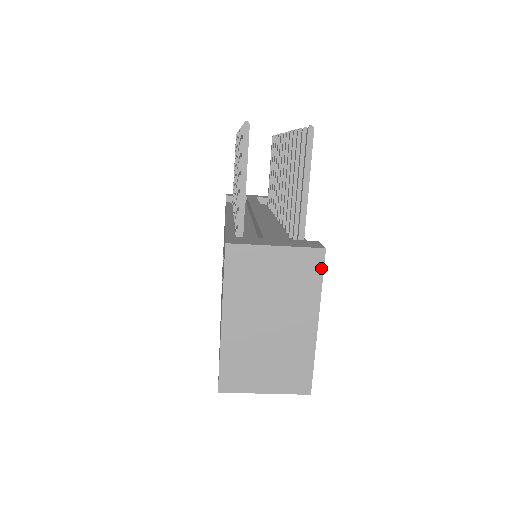
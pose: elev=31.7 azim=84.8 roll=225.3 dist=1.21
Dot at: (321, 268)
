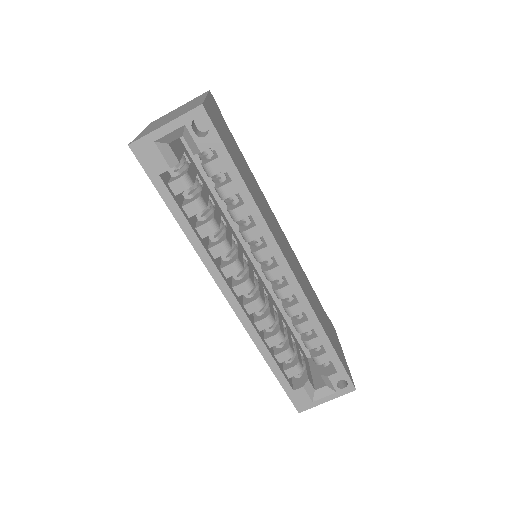
Dot at: occluded
